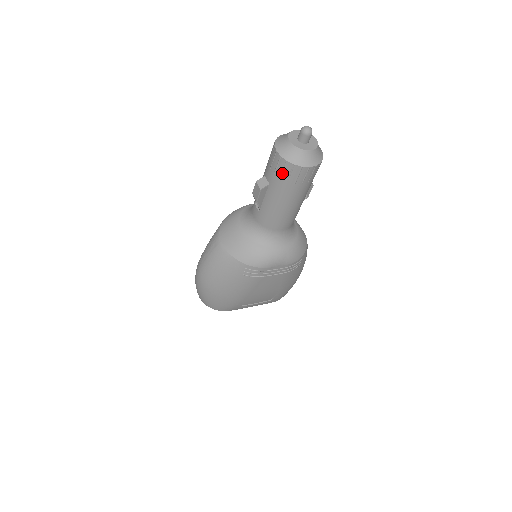
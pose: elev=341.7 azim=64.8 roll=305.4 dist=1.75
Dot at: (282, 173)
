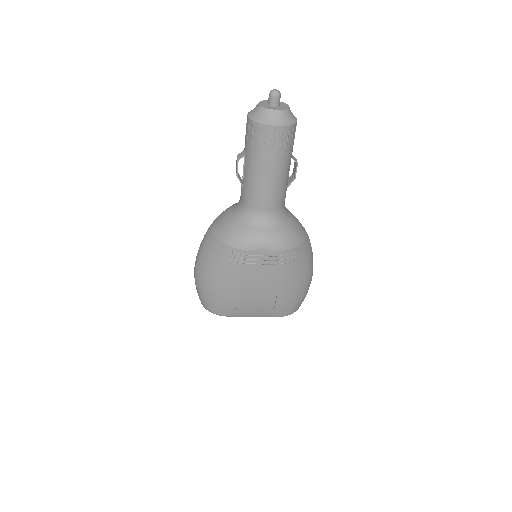
Dot at: (252, 136)
